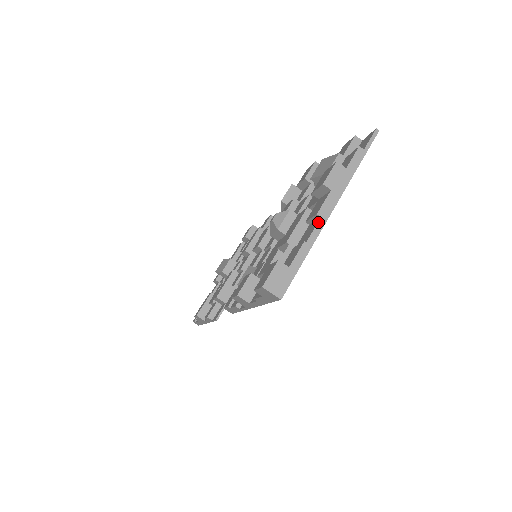
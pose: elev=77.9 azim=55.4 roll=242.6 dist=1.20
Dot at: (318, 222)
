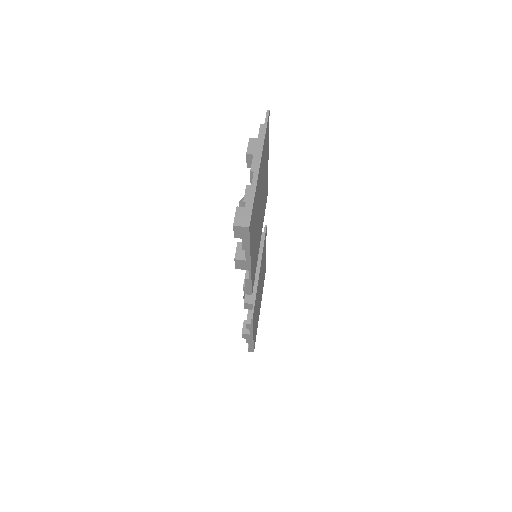
Dot at: (253, 175)
